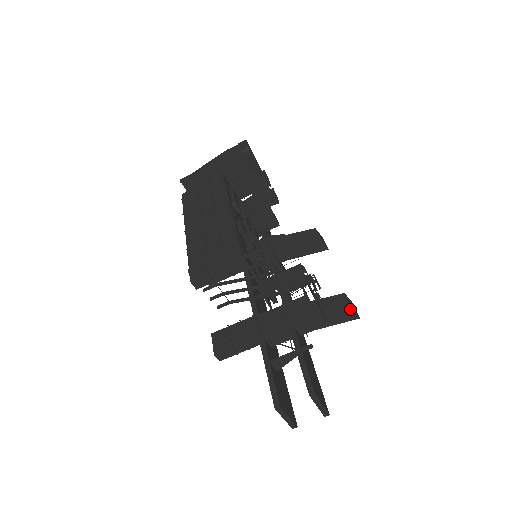
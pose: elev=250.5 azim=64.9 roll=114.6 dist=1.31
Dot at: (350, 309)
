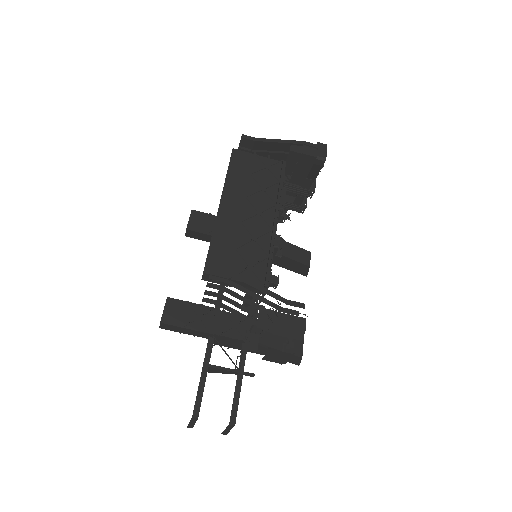
Dot at: (300, 358)
